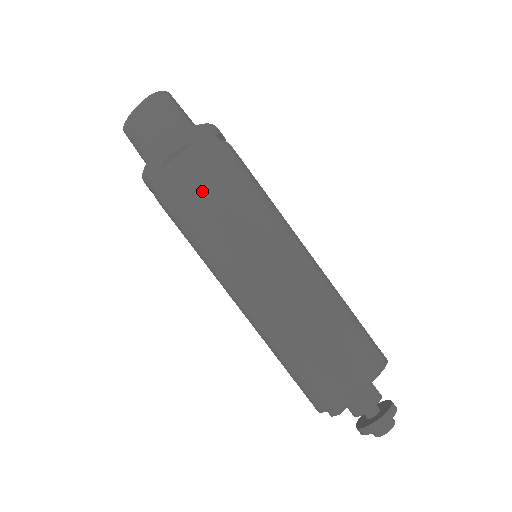
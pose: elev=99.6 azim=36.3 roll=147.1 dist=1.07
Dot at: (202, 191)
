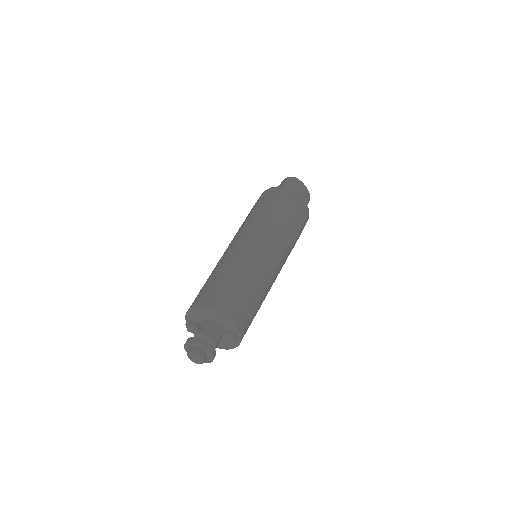
Dot at: (252, 210)
